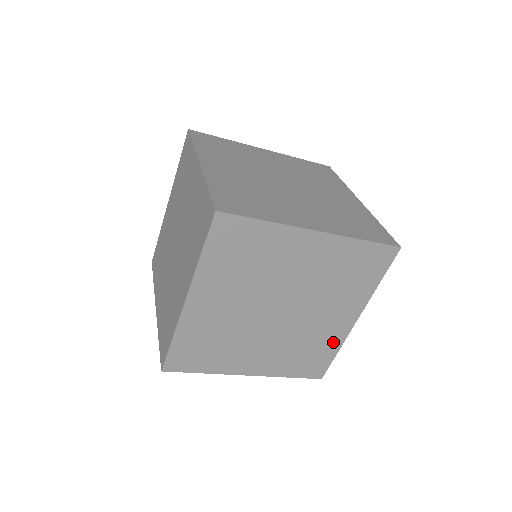
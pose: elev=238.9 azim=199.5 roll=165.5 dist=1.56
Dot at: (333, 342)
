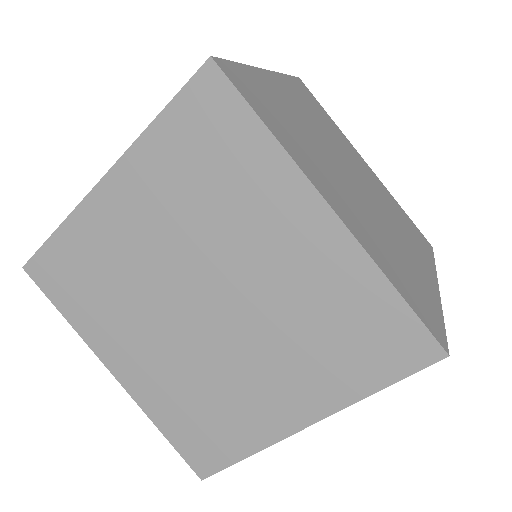
Dot at: (355, 279)
